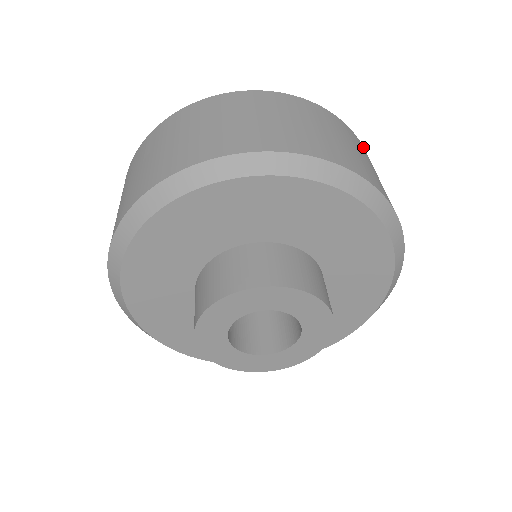
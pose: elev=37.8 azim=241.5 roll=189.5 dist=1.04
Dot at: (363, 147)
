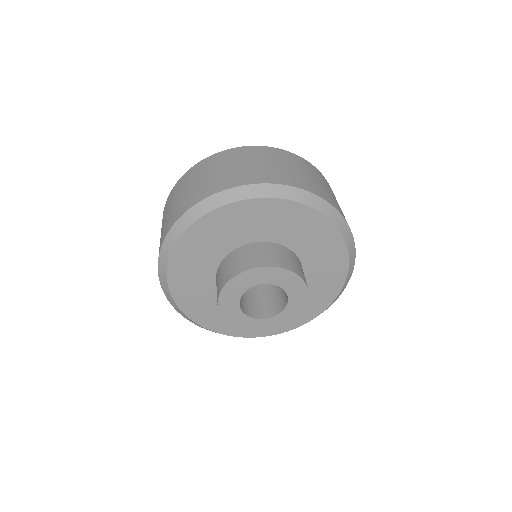
Dot at: occluded
